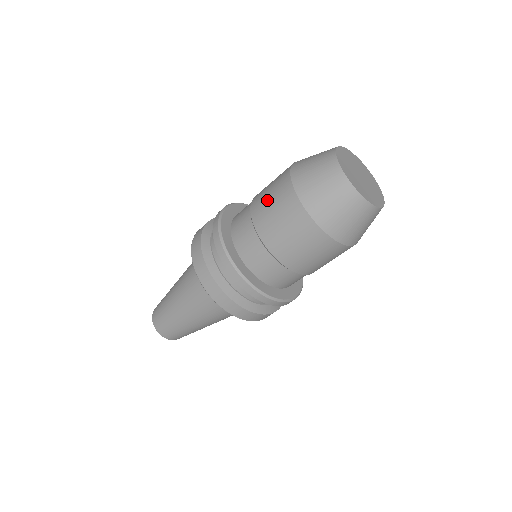
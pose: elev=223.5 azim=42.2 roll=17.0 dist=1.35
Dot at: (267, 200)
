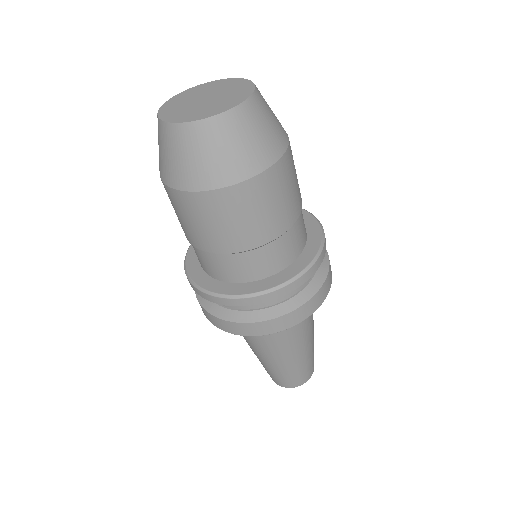
Dot at: occluded
